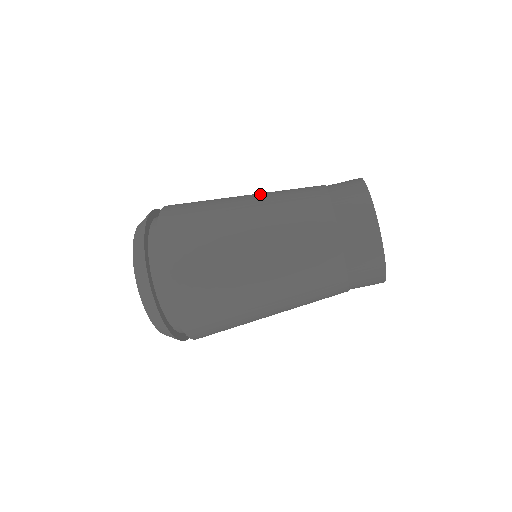
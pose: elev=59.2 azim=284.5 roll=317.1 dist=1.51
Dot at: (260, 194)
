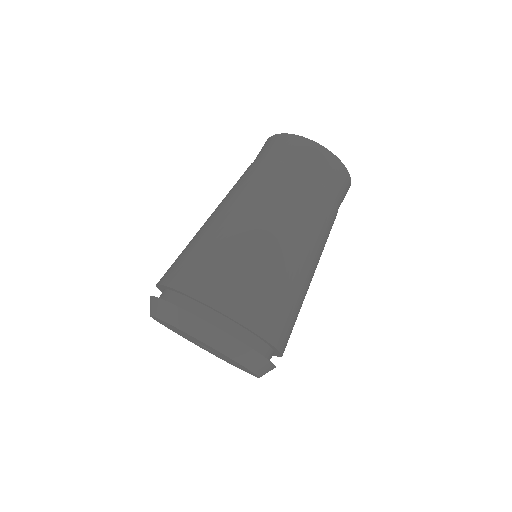
Dot at: occluded
